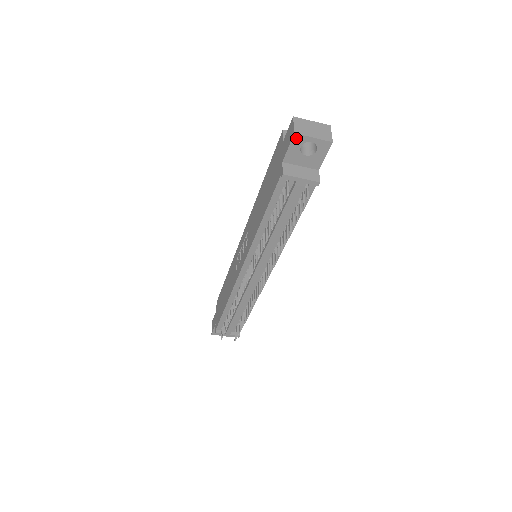
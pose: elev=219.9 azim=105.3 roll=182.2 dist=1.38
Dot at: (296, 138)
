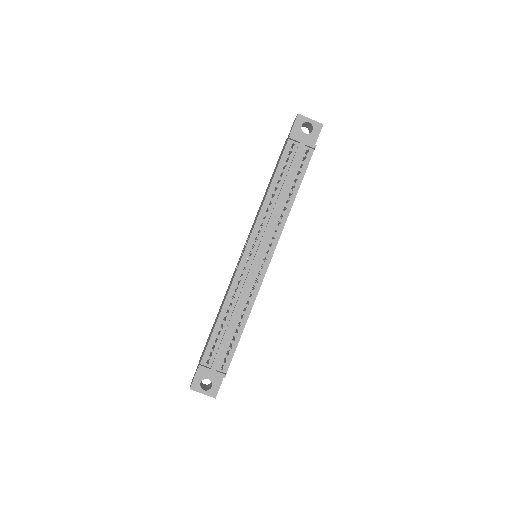
Dot at: (299, 118)
